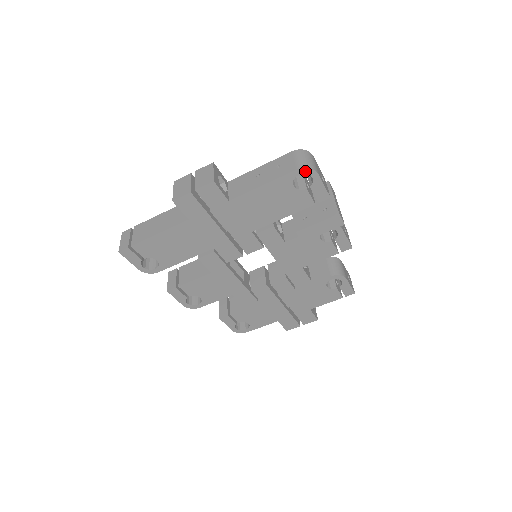
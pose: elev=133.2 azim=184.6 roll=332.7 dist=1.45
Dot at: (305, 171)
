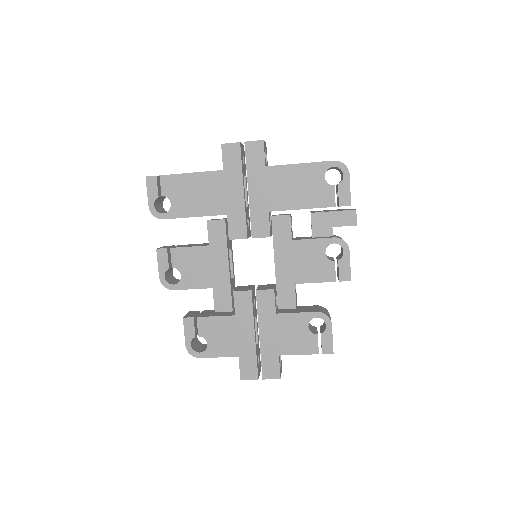
Dot at: (340, 166)
